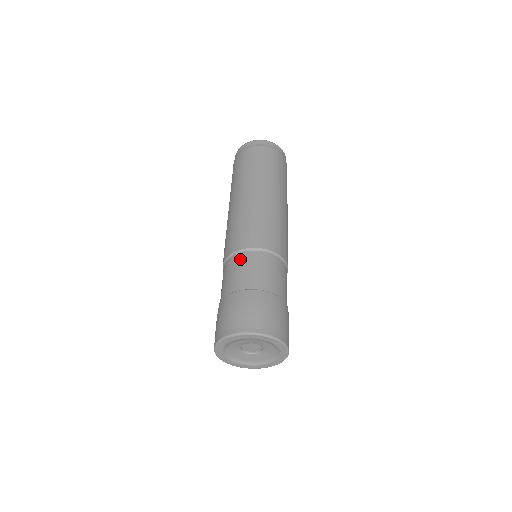
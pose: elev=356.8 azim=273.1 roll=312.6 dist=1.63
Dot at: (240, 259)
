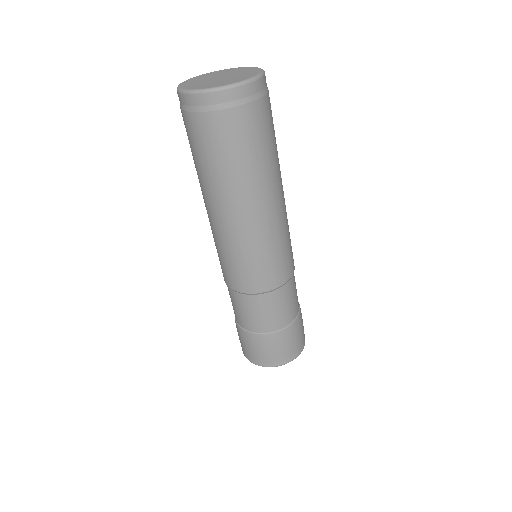
Dot at: (264, 302)
